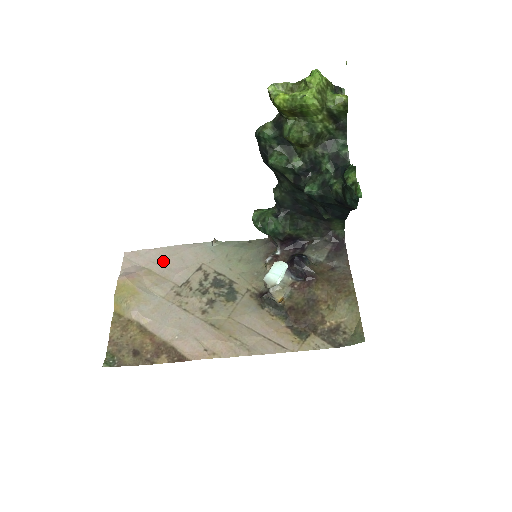
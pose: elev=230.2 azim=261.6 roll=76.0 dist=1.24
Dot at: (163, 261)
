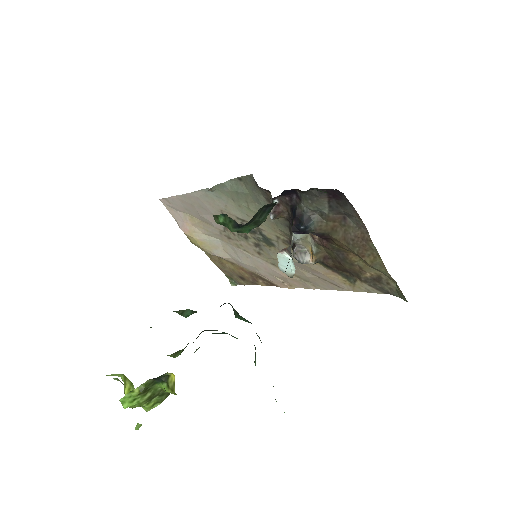
Dot at: (191, 209)
